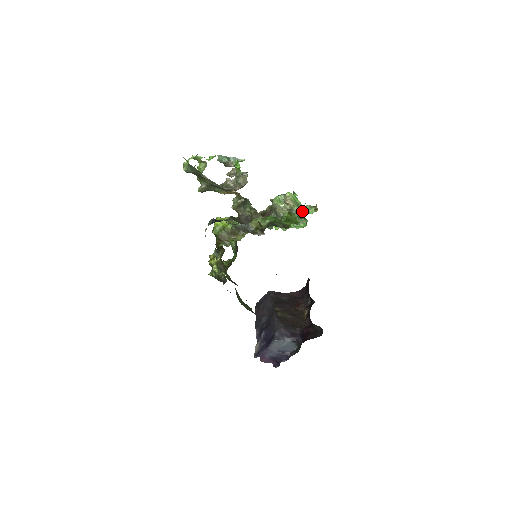
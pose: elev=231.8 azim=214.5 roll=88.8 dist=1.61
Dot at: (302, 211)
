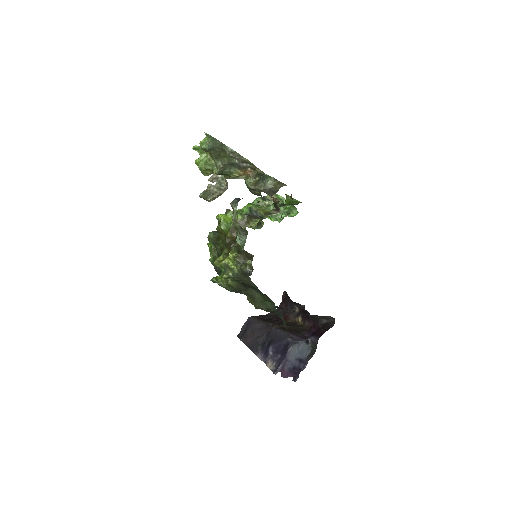
Dot at: occluded
